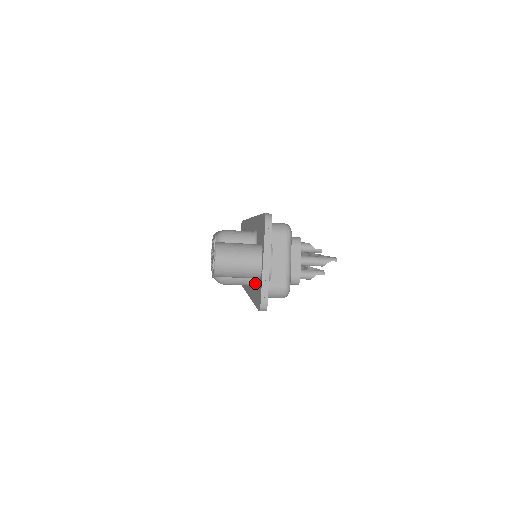
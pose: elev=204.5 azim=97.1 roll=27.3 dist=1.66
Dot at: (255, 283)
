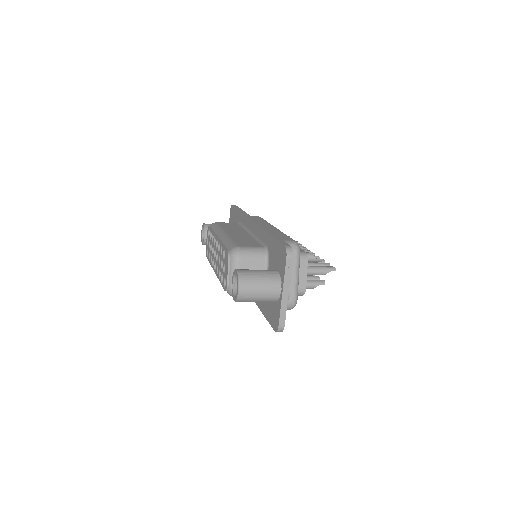
Dot at: occluded
